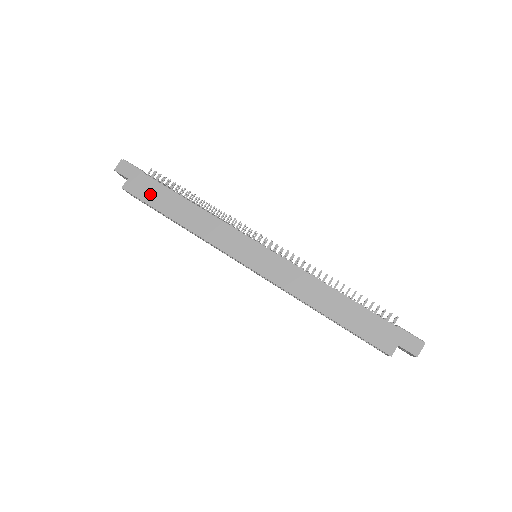
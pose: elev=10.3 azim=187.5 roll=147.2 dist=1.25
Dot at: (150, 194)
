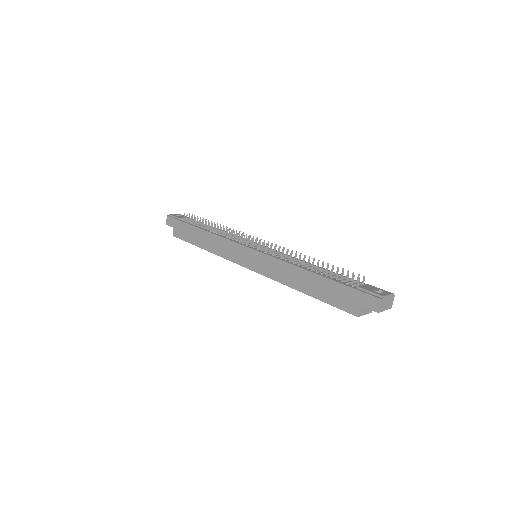
Dot at: (186, 234)
